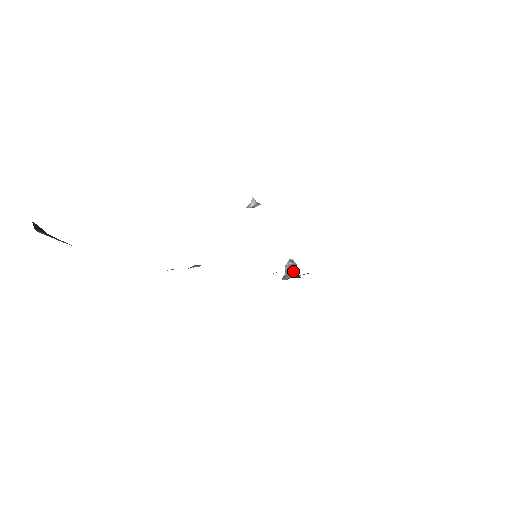
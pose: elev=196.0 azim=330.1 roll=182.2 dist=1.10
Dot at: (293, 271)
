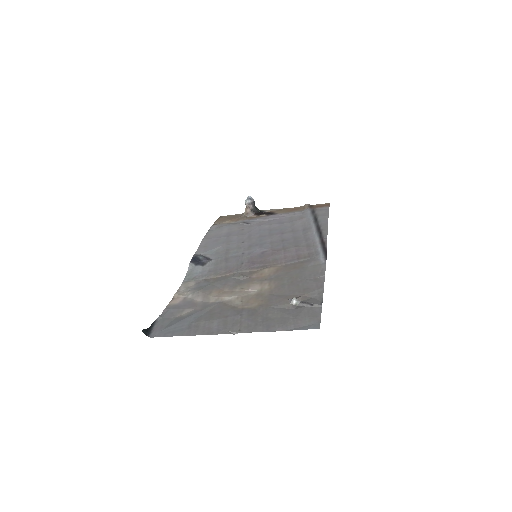
Dot at: (253, 208)
